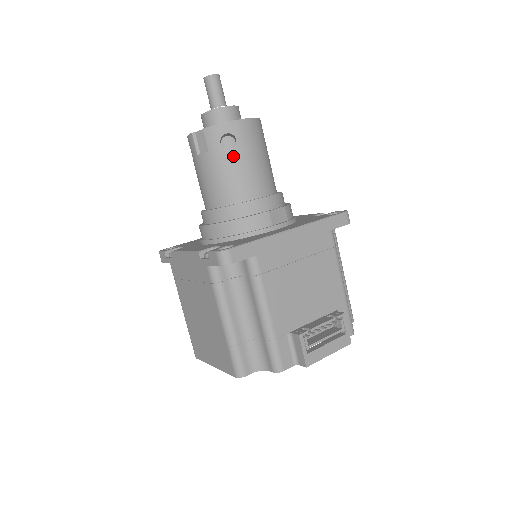
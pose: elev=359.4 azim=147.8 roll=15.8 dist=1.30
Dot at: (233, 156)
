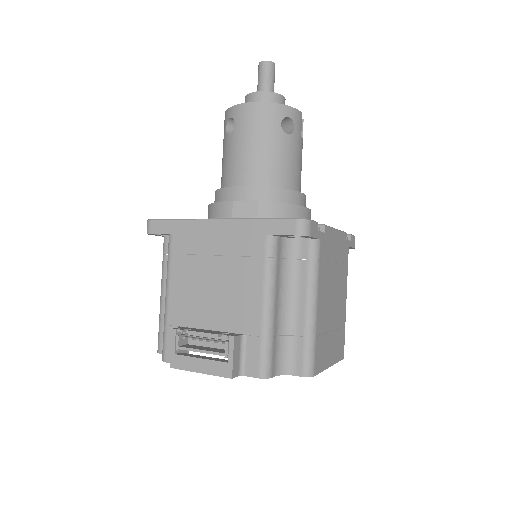
Dot at: (230, 141)
